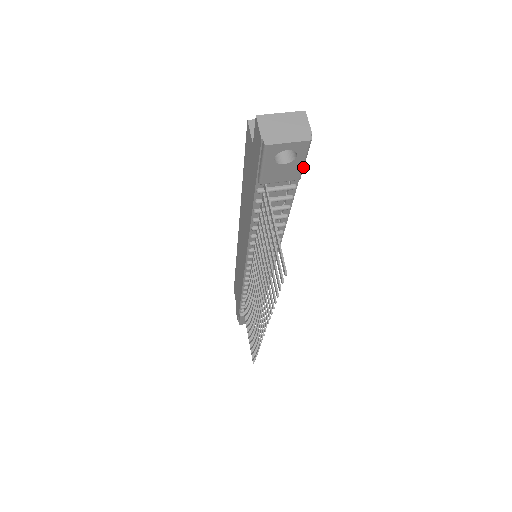
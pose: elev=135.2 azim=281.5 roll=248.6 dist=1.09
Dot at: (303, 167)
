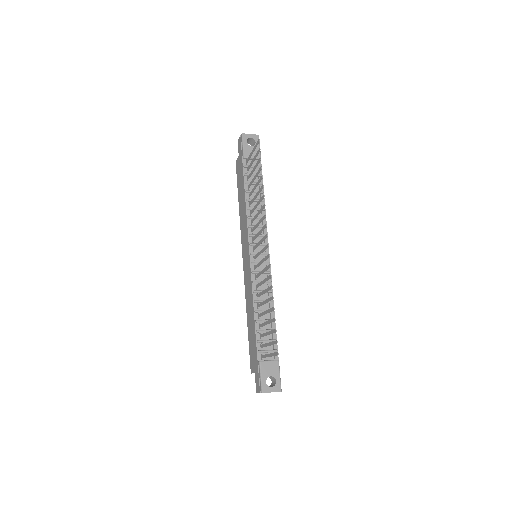
Dot at: (260, 151)
